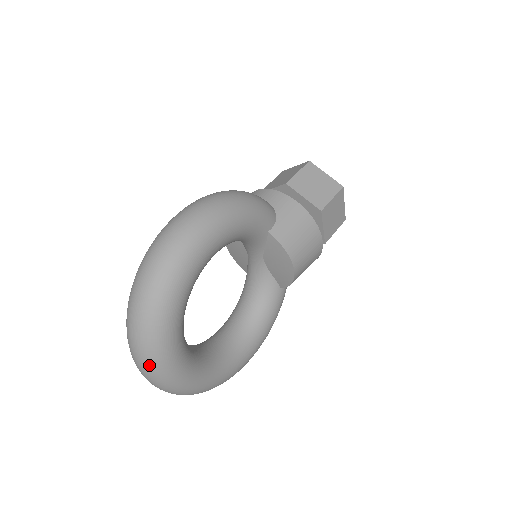
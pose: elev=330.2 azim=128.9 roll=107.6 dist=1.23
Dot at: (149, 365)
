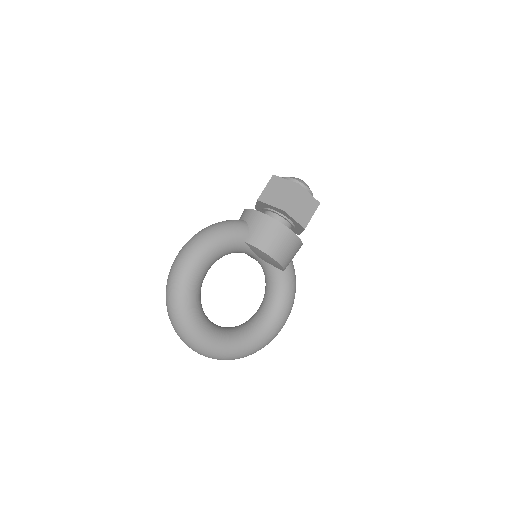
Dot at: (192, 347)
